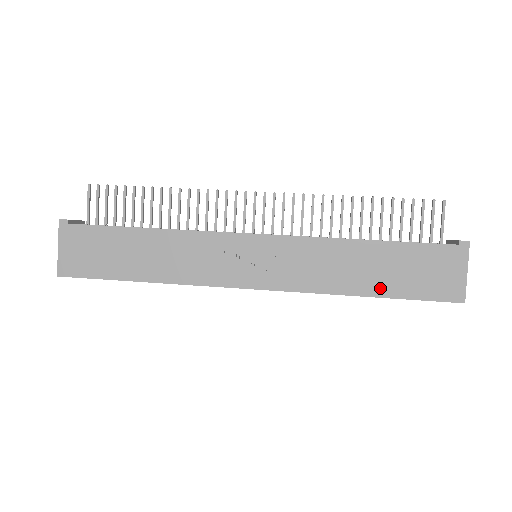
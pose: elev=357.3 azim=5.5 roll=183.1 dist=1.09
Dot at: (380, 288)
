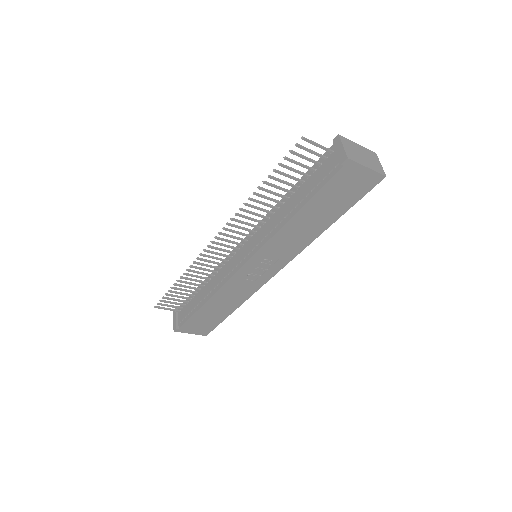
Dot at: (332, 218)
